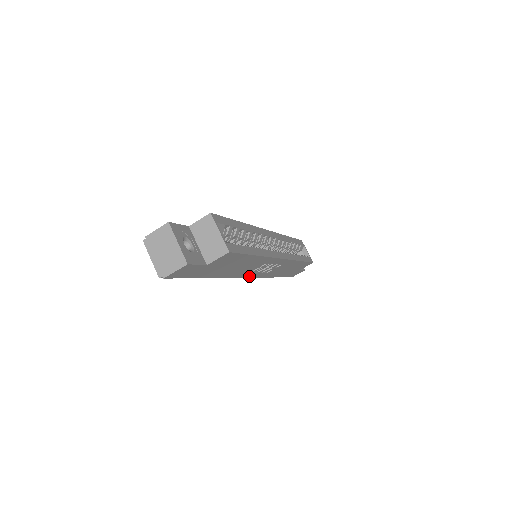
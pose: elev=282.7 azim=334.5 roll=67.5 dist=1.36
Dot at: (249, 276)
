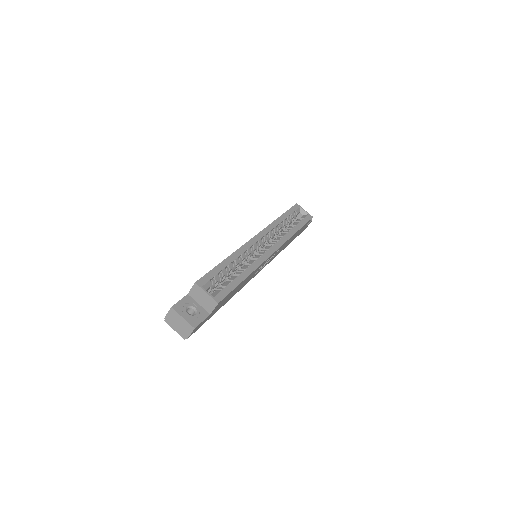
Dot at: occluded
